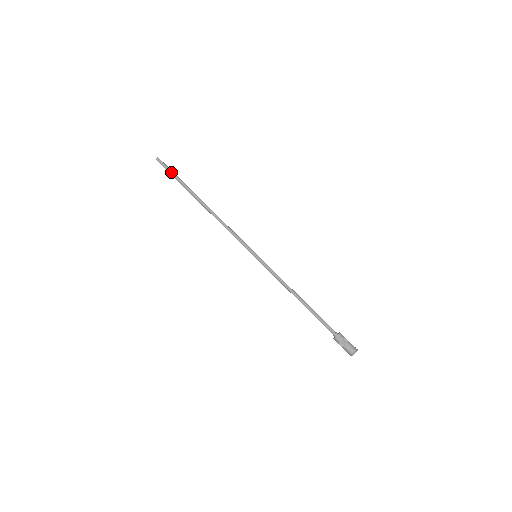
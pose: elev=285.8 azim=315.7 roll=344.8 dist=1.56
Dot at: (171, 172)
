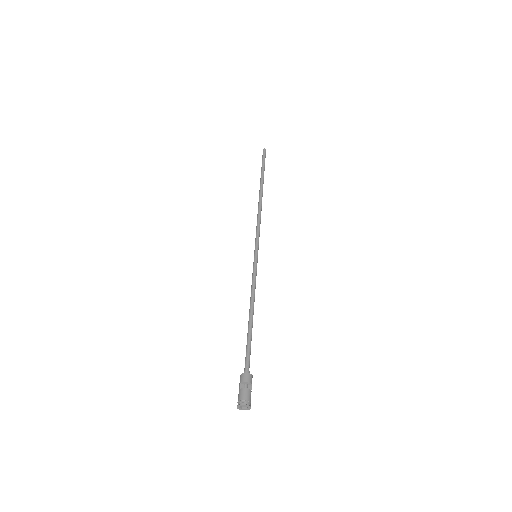
Dot at: (264, 162)
